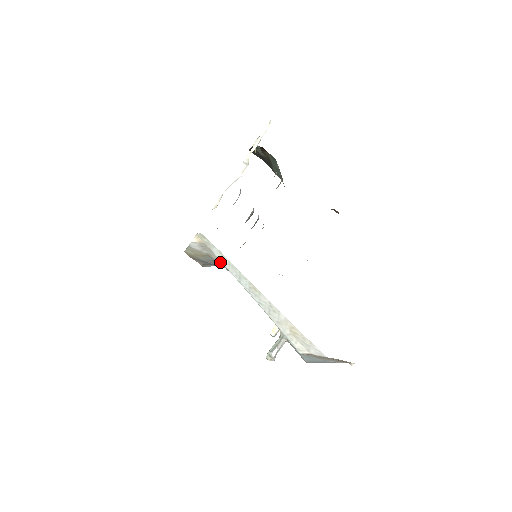
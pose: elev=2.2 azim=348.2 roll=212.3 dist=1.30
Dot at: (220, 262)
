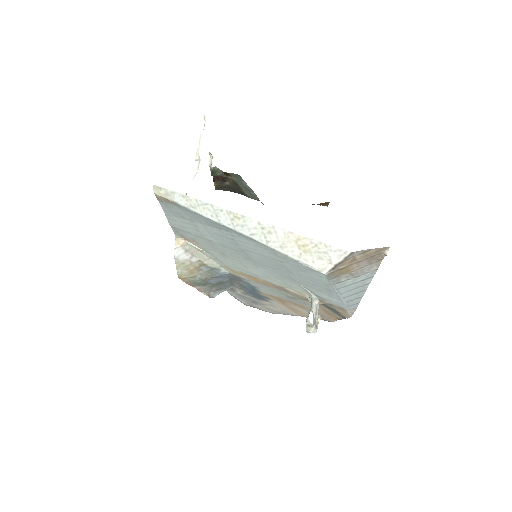
Dot at: (217, 267)
